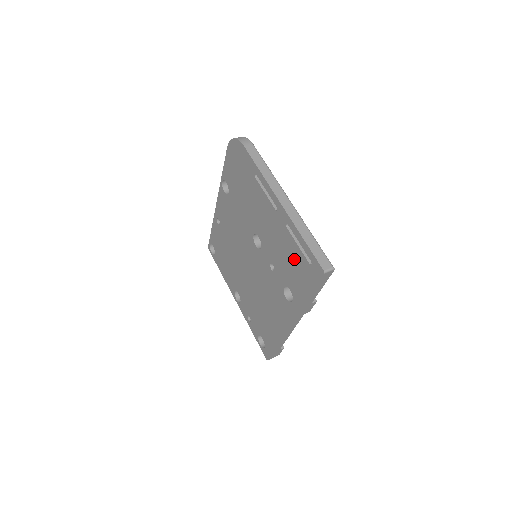
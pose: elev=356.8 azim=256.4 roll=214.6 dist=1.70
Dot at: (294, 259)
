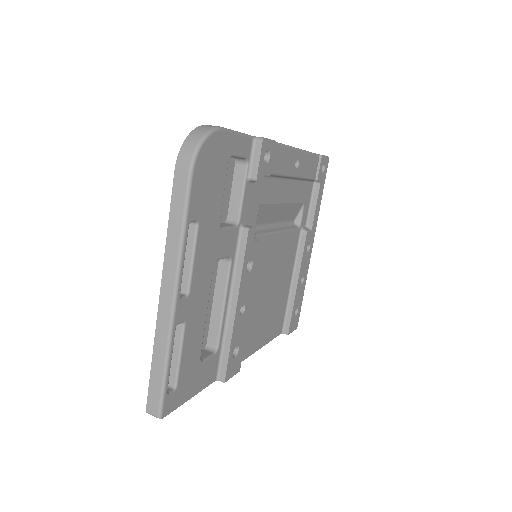
Dot at: occluded
